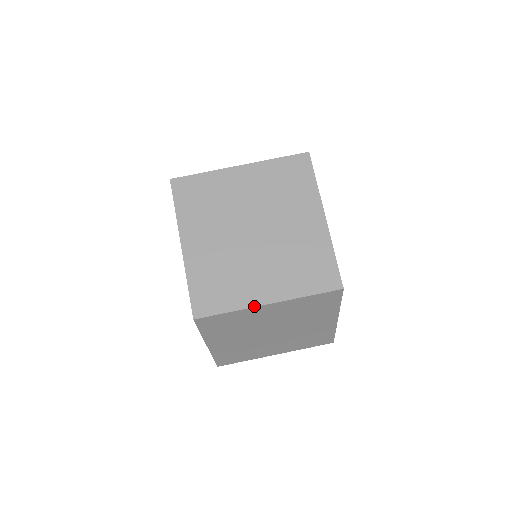
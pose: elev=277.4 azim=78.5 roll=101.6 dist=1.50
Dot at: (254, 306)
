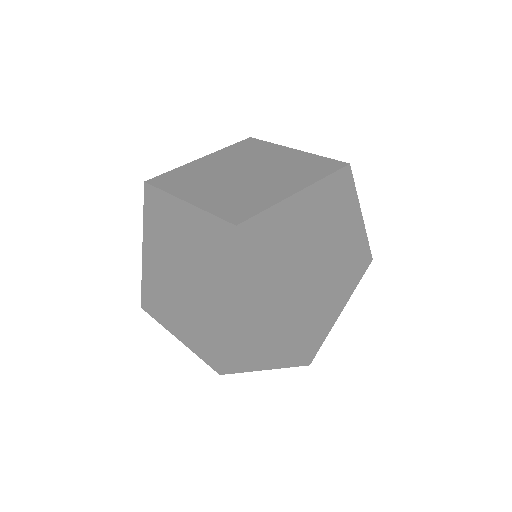
Dot at: (177, 196)
